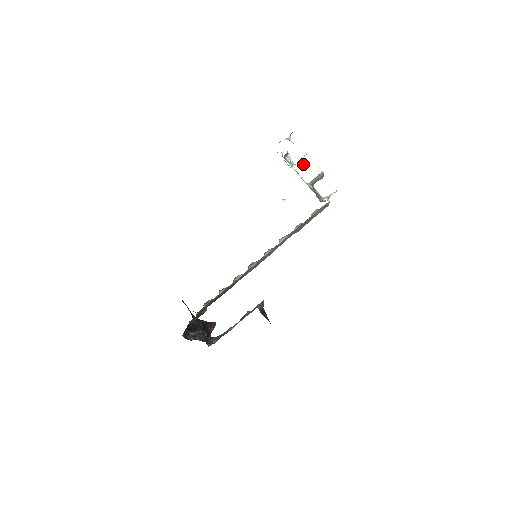
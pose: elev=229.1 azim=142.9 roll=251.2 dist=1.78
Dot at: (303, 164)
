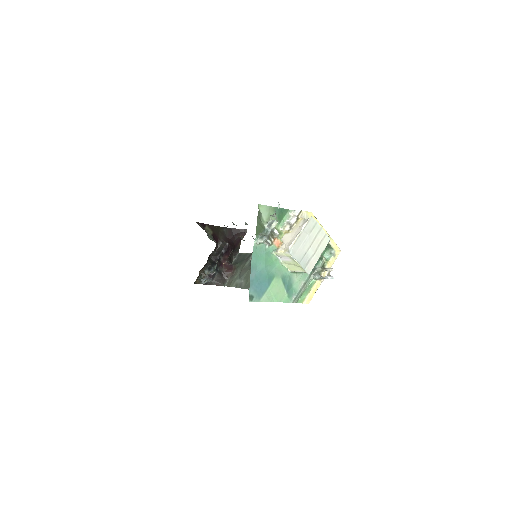
Dot at: (284, 257)
